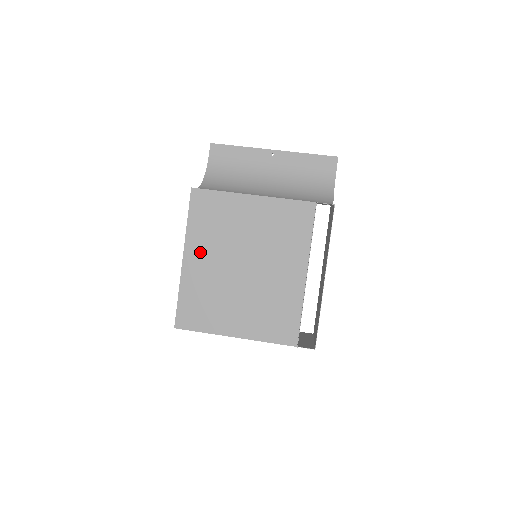
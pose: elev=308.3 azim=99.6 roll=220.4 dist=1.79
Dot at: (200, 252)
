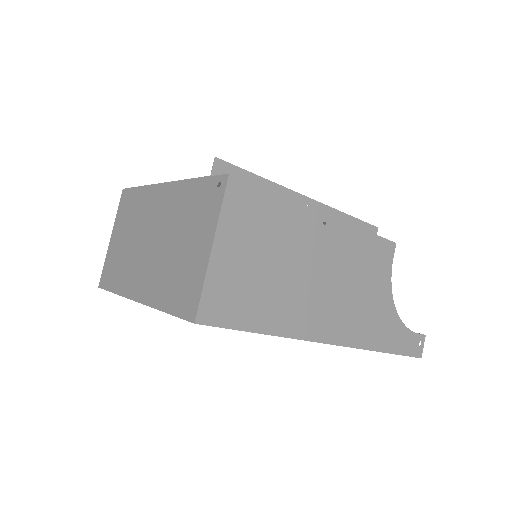
Dot at: occluded
